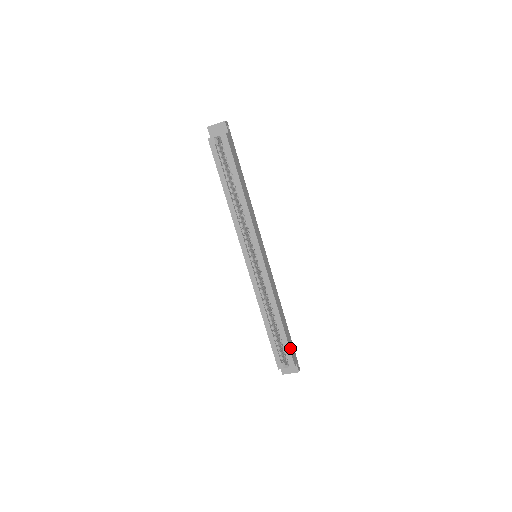
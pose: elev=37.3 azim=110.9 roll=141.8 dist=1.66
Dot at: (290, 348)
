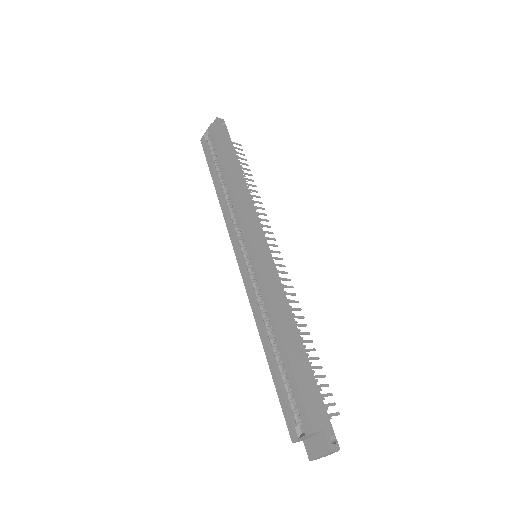
Dot at: (303, 395)
